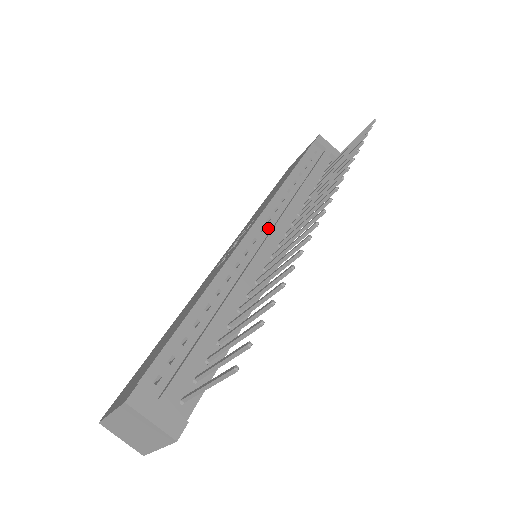
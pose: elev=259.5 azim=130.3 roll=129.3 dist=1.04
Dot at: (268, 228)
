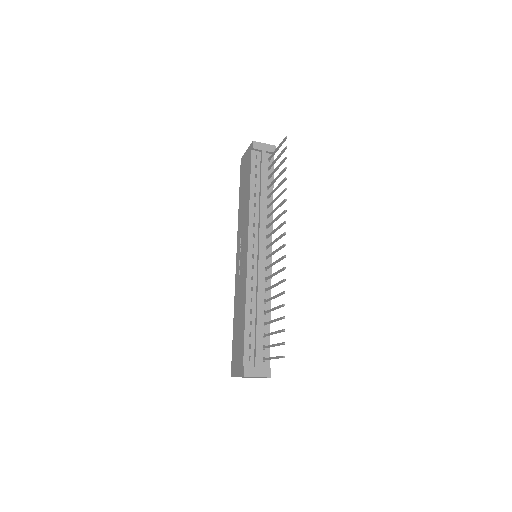
Dot at: (256, 242)
